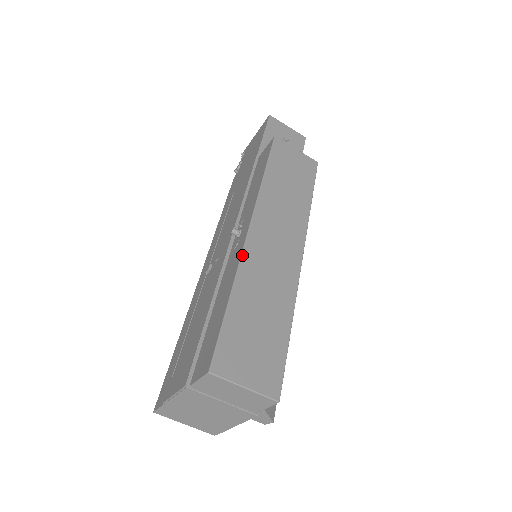
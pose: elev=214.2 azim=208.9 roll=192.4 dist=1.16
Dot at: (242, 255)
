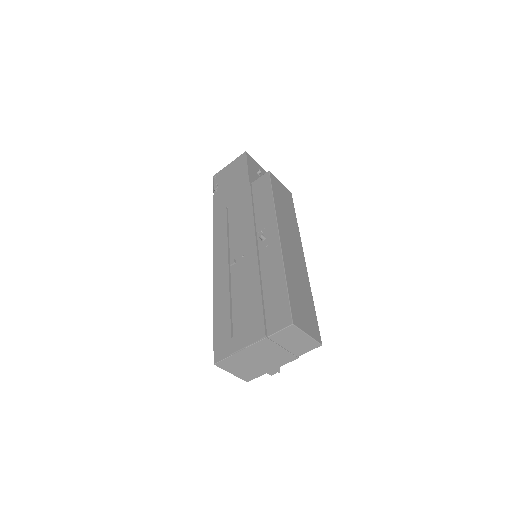
Dot at: (282, 252)
